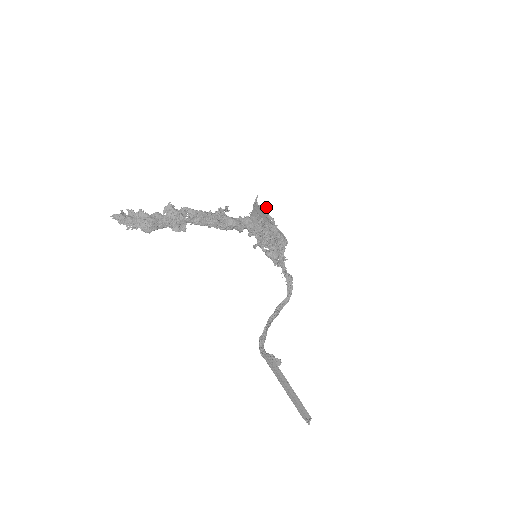
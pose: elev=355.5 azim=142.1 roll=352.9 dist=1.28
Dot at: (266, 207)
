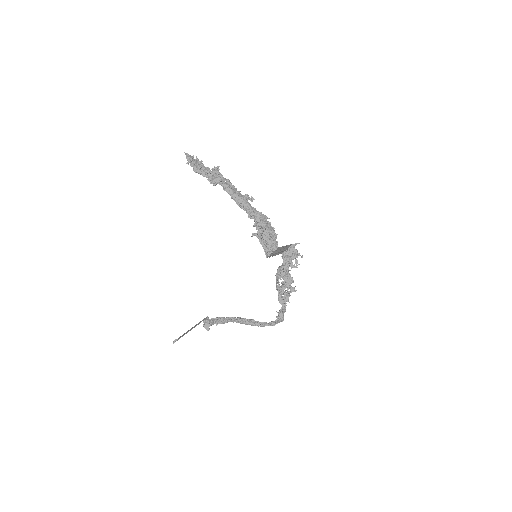
Dot at: occluded
